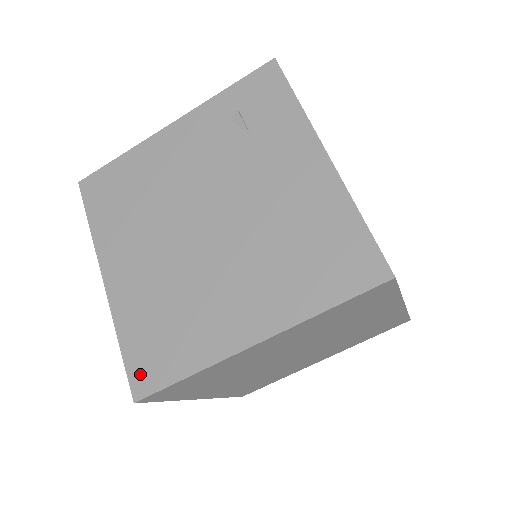
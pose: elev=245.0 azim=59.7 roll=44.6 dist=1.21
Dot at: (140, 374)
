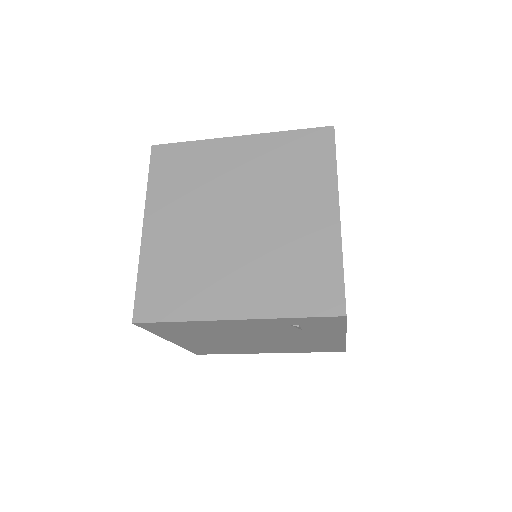
Dot at: occluded
